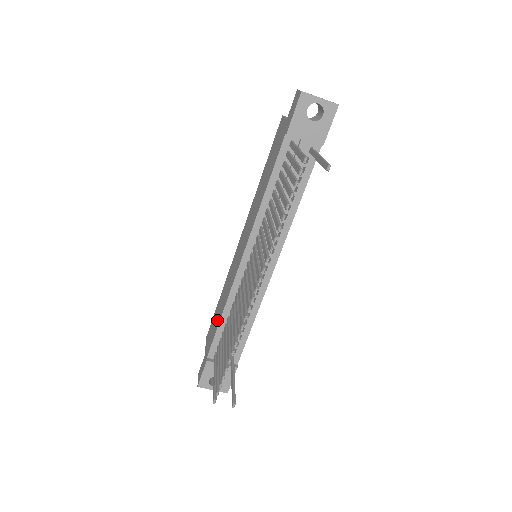
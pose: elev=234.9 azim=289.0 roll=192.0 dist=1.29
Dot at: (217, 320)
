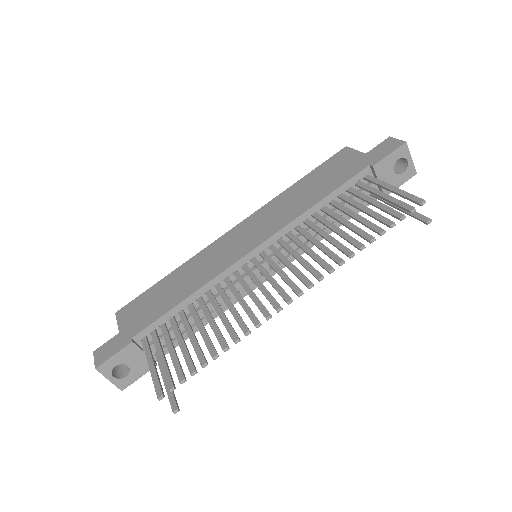
Dot at: (167, 300)
